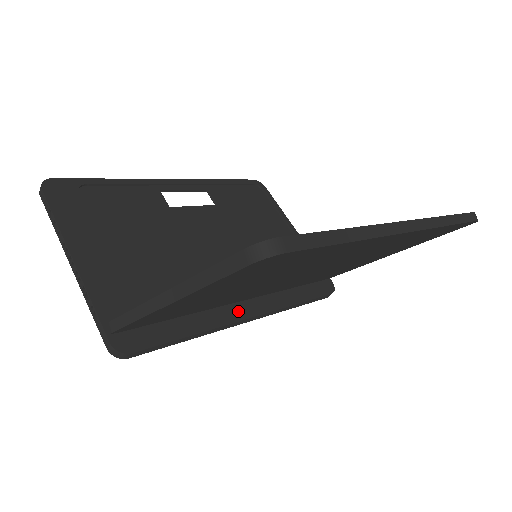
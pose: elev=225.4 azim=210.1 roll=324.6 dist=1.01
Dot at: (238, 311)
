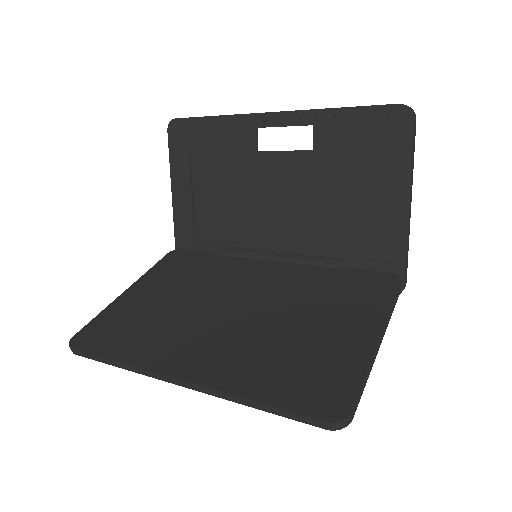
Dot at: occluded
